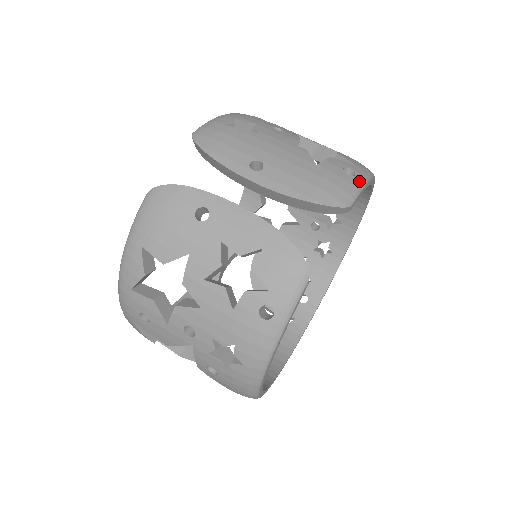
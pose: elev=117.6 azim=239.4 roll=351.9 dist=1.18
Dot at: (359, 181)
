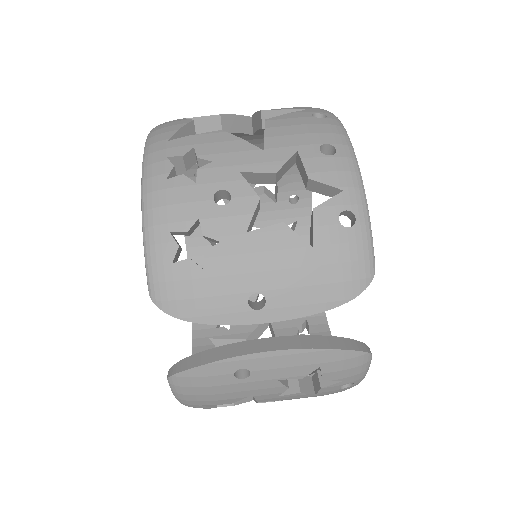
Dot at: (364, 223)
